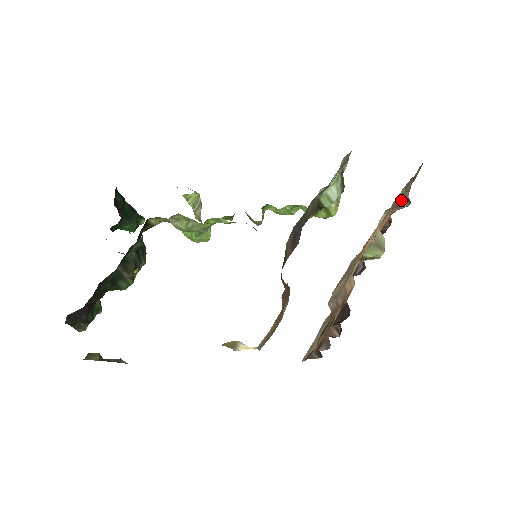
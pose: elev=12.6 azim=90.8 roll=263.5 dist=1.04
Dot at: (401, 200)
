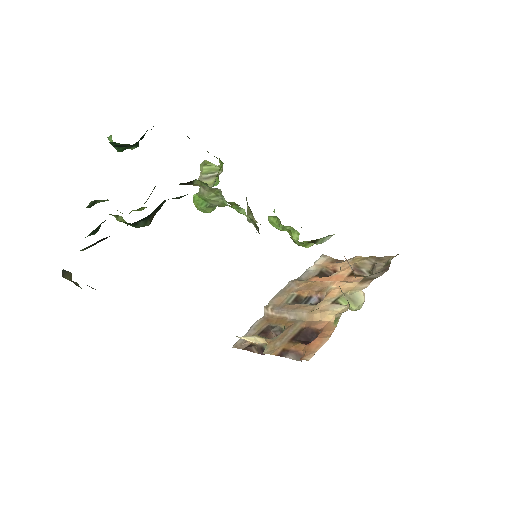
Dot at: (361, 267)
